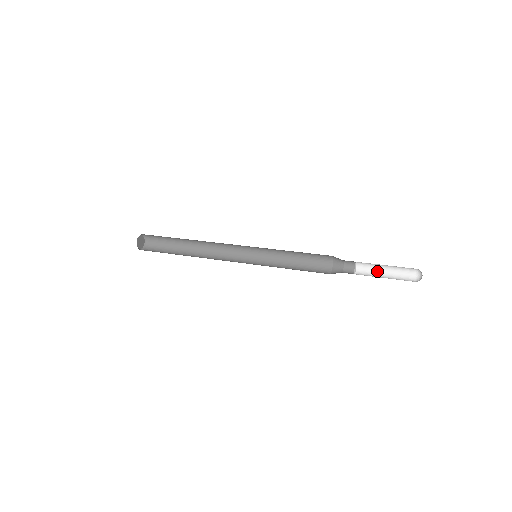
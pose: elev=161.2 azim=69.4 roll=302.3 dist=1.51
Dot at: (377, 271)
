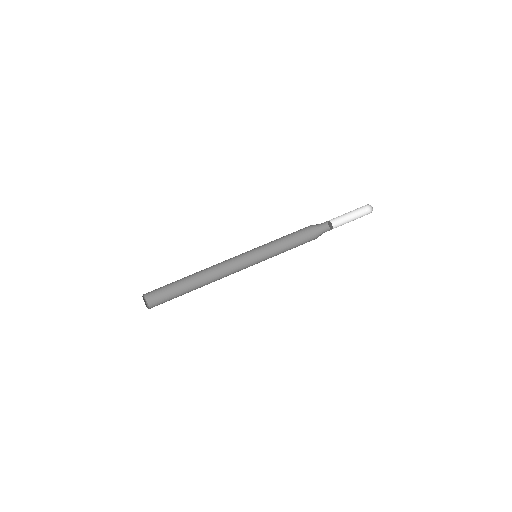
Dot at: (342, 220)
